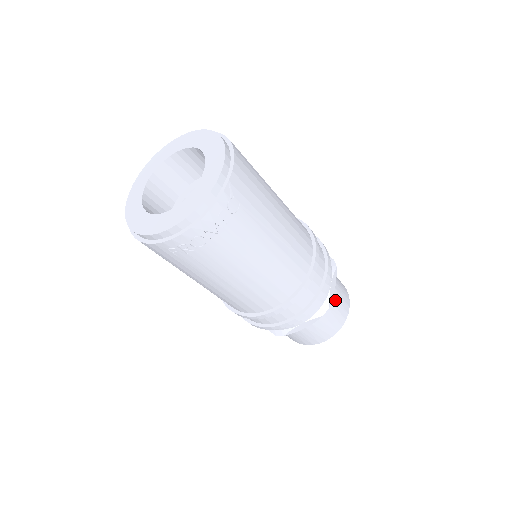
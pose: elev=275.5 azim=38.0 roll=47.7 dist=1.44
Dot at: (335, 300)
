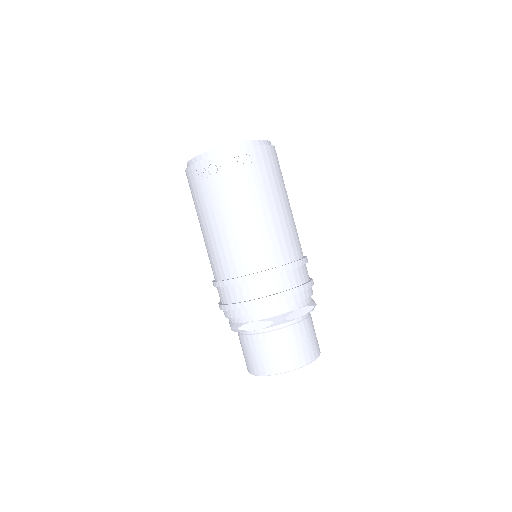
Dot at: (298, 334)
